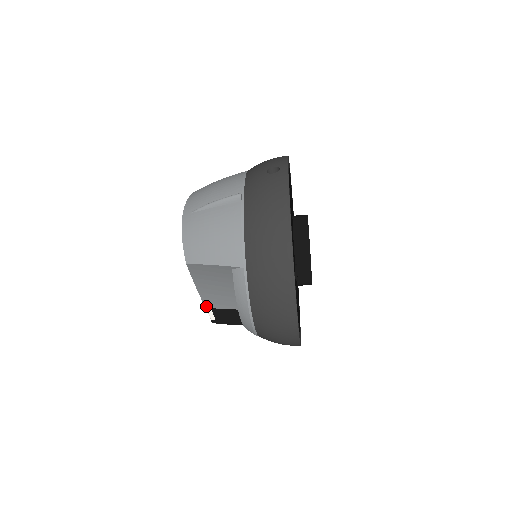
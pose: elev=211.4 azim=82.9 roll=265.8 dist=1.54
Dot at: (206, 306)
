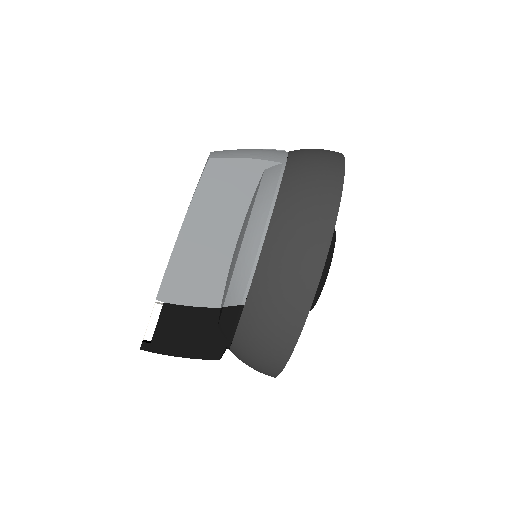
Dot at: (159, 297)
